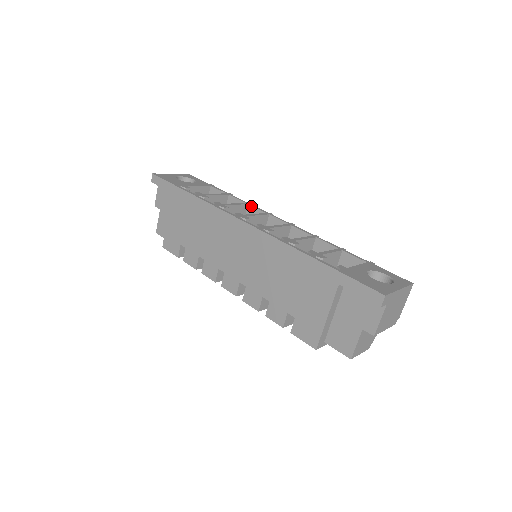
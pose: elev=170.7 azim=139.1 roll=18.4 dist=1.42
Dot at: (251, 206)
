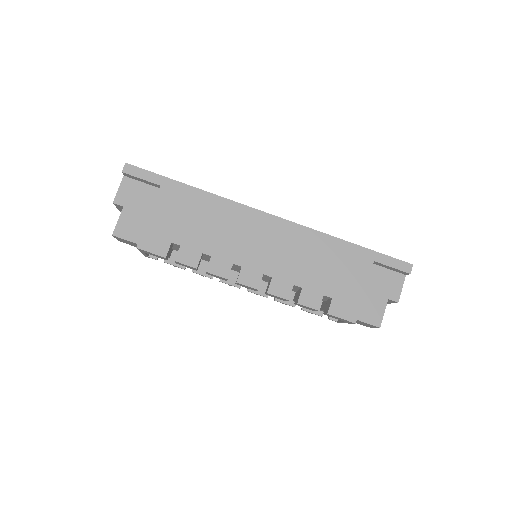
Dot at: occluded
